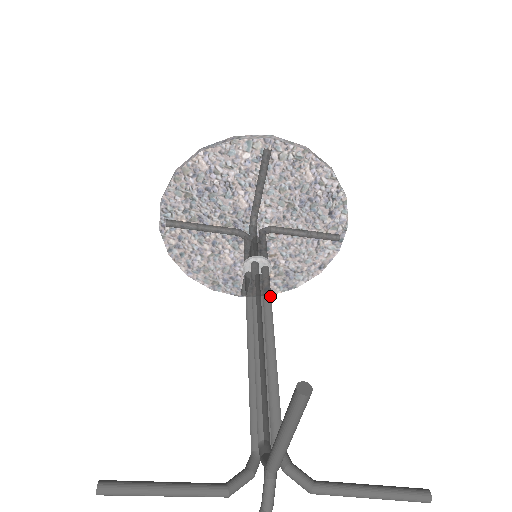
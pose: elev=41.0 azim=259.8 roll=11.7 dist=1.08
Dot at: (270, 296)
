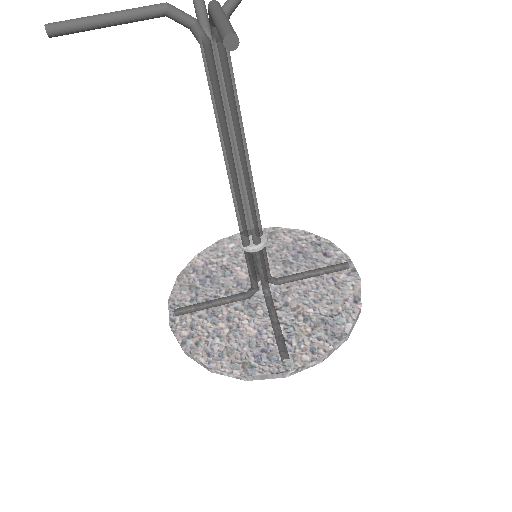
Dot at: (254, 197)
